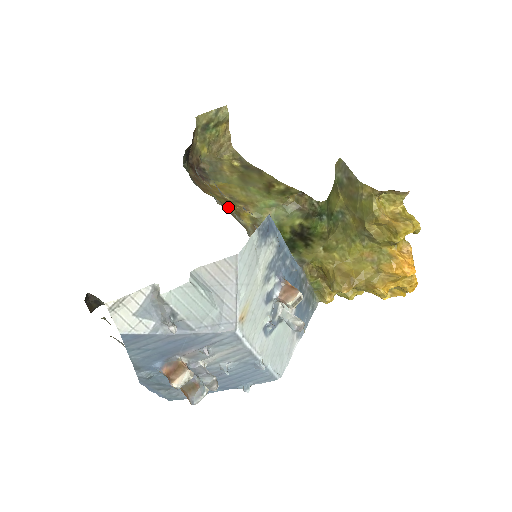
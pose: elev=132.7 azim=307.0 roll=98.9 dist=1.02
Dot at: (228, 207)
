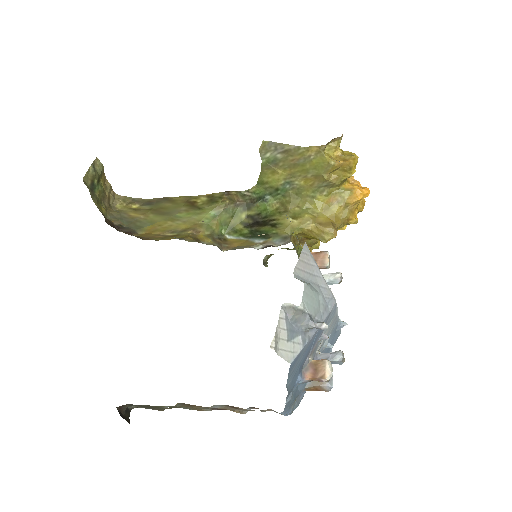
Dot at: (186, 239)
